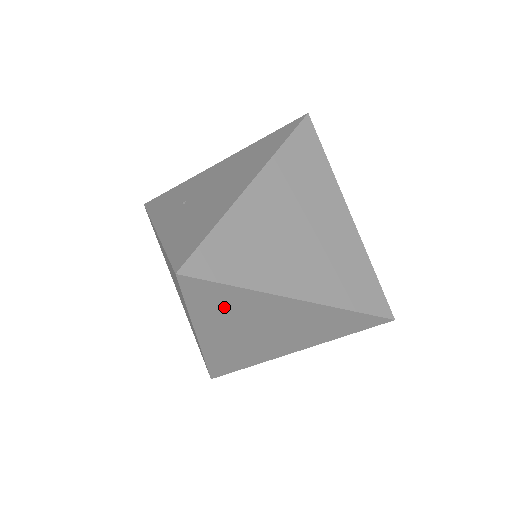
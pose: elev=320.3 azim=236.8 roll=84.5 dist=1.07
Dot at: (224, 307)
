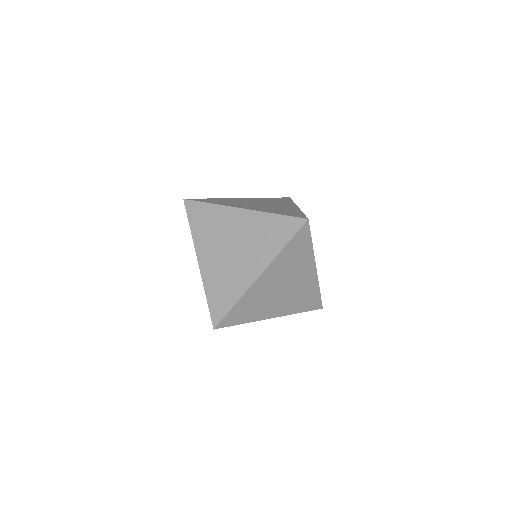
Dot at: (294, 256)
